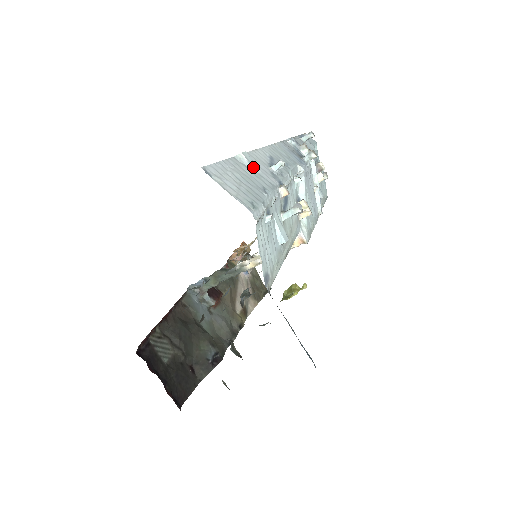
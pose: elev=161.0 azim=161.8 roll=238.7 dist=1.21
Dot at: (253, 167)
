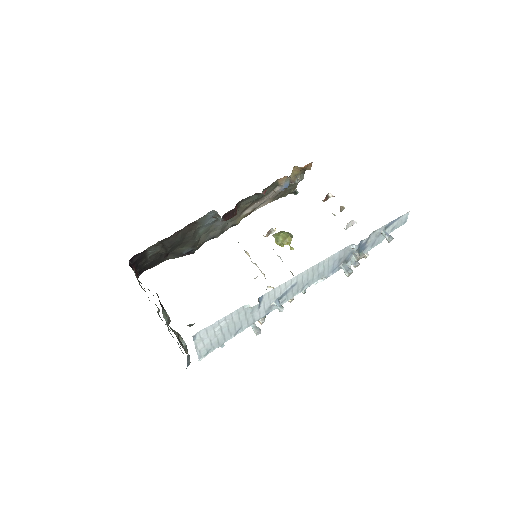
Dot at: (252, 312)
